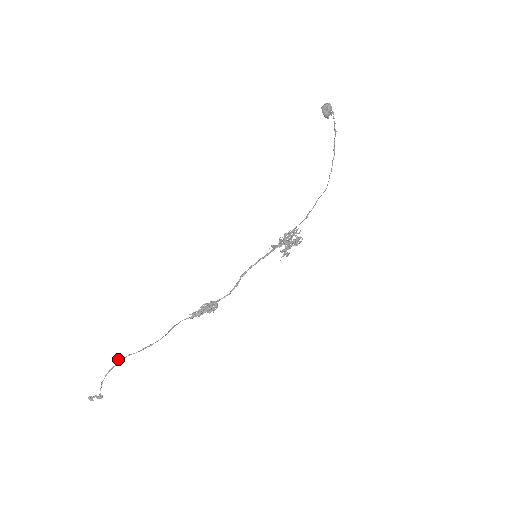
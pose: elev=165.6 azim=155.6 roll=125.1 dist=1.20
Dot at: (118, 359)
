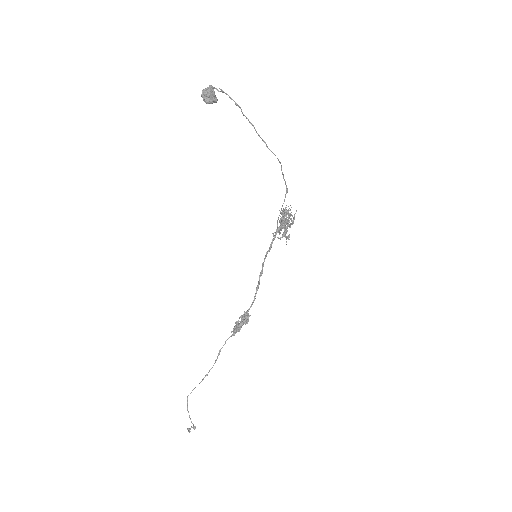
Dot at: occluded
